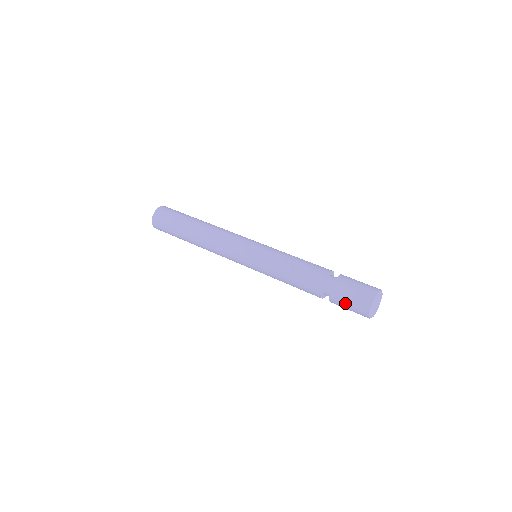
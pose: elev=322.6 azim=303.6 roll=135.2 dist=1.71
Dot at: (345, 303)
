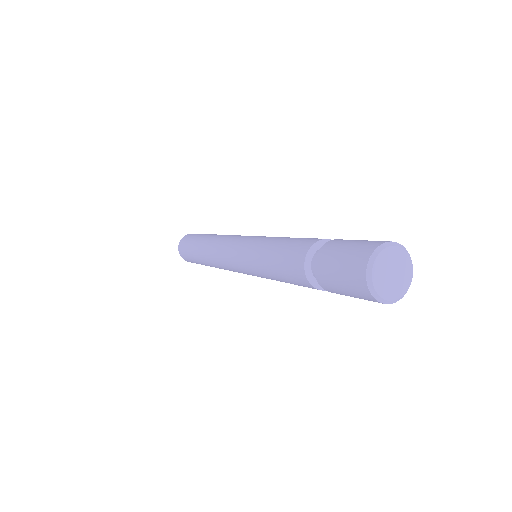
Dot at: (339, 289)
